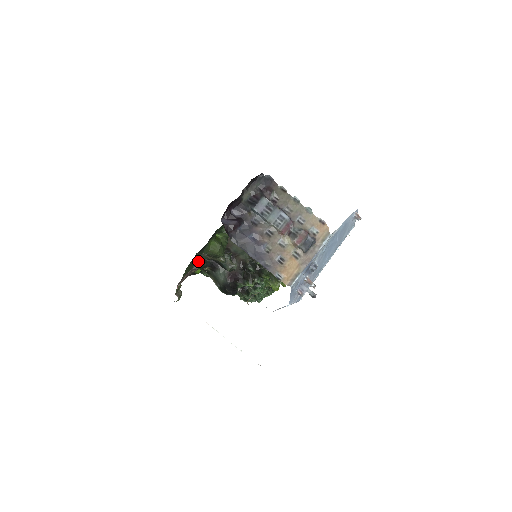
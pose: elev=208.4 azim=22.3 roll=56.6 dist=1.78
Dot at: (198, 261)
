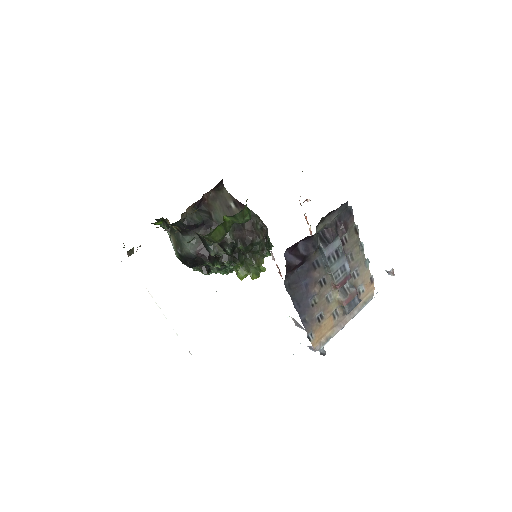
Dot at: (180, 230)
